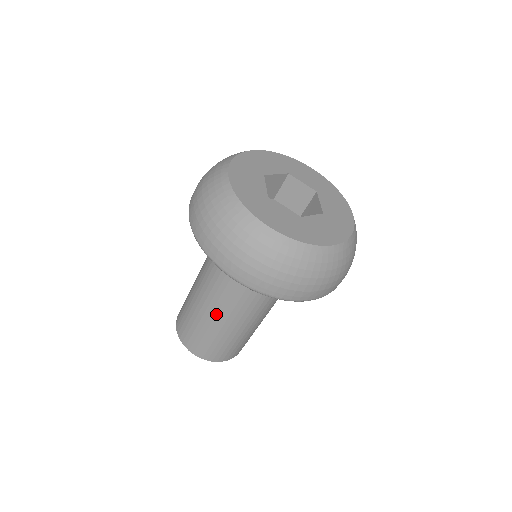
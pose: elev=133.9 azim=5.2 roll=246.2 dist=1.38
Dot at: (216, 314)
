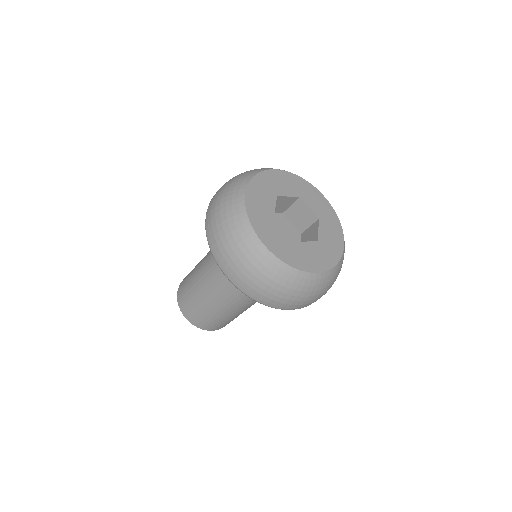
Dot at: (242, 309)
